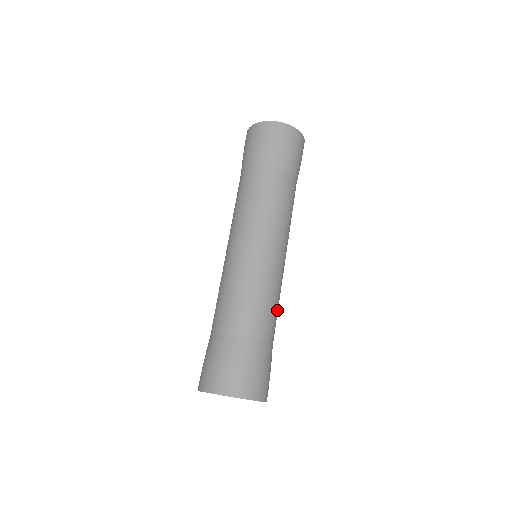
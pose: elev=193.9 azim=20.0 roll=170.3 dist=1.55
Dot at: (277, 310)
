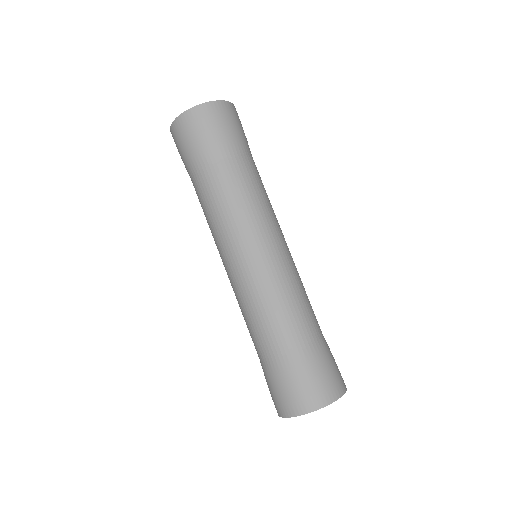
Dot at: occluded
